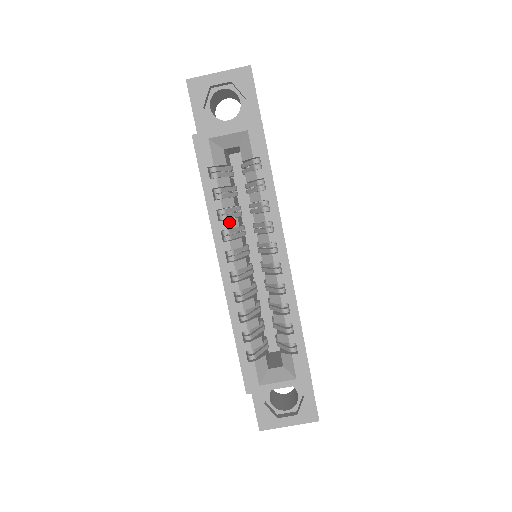
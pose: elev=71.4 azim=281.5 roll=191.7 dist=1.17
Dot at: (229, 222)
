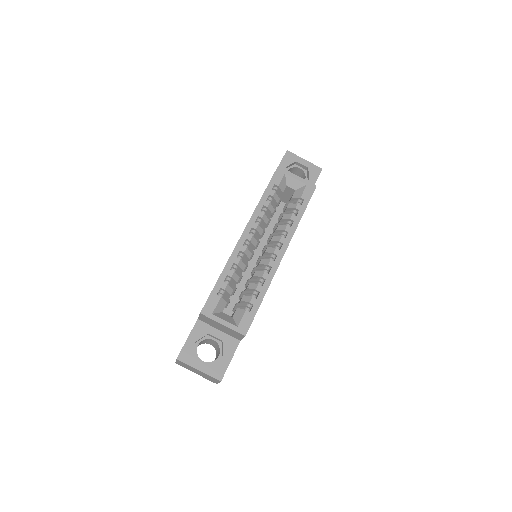
Dot at: (265, 216)
